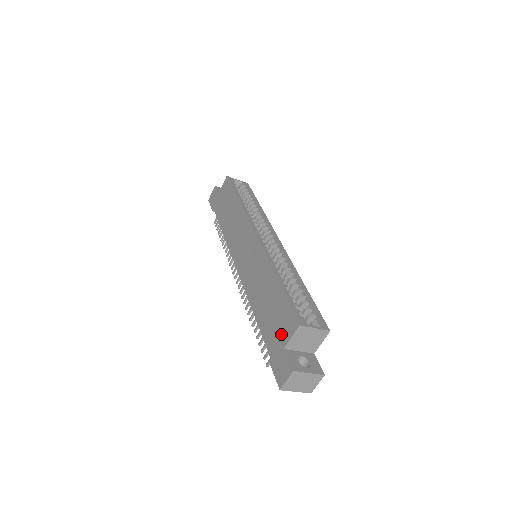
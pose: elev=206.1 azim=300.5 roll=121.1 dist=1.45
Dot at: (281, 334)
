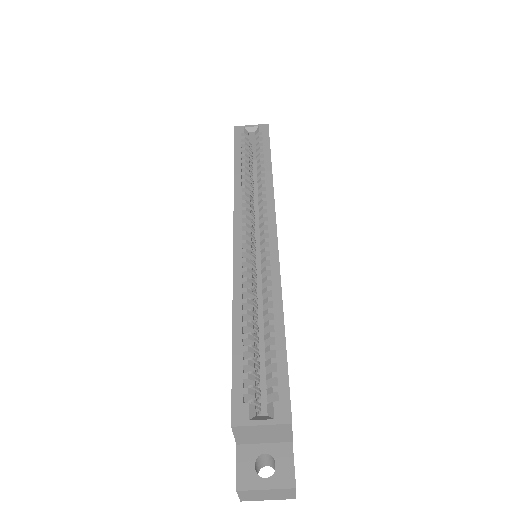
Dot at: occluded
